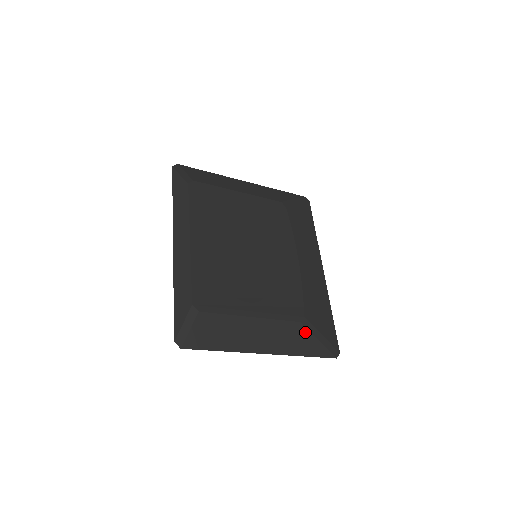
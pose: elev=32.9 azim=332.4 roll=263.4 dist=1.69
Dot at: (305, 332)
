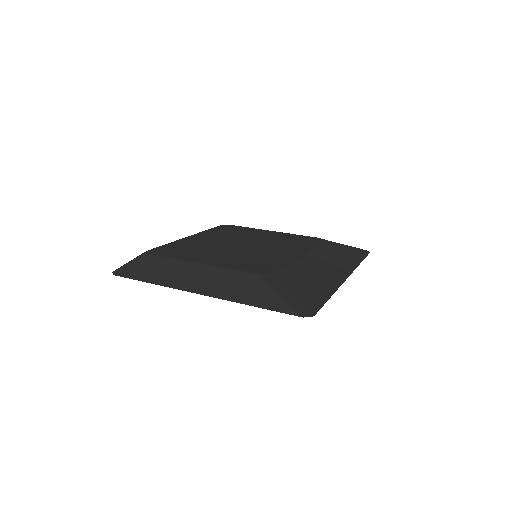
Dot at: (262, 284)
